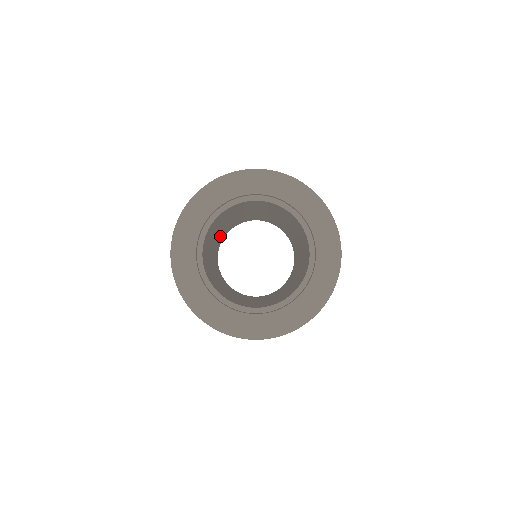
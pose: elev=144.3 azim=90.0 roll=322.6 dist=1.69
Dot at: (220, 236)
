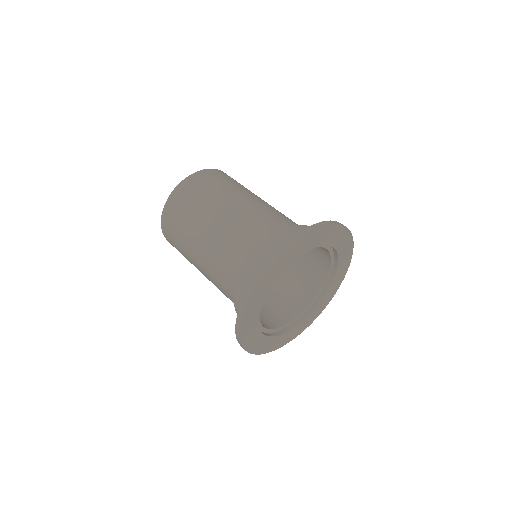
Dot at: occluded
